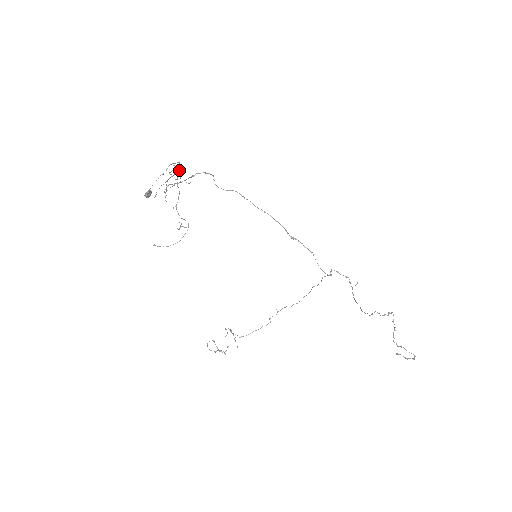
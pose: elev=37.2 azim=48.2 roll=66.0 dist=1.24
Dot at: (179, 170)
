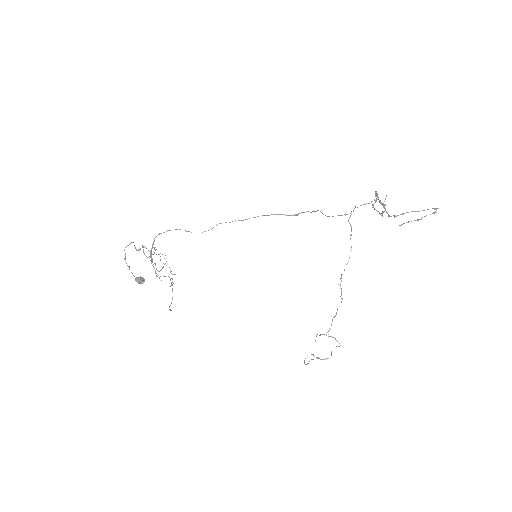
Dot at: (143, 247)
